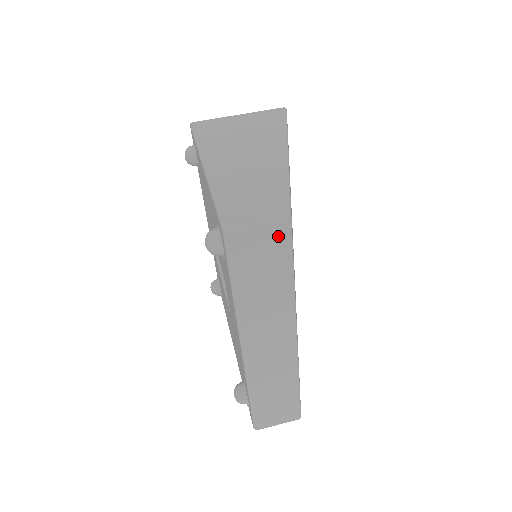
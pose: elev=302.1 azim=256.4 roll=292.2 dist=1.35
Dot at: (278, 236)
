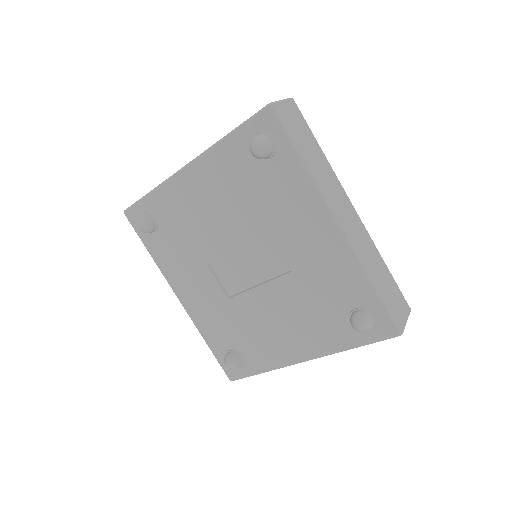
Dot at: (296, 111)
